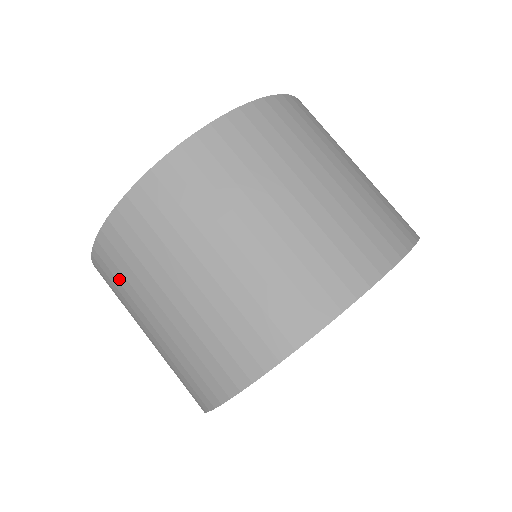
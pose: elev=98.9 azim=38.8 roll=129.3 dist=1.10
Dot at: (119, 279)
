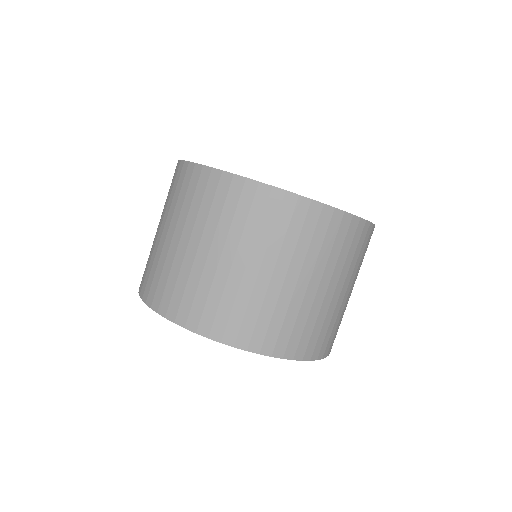
Dot at: (170, 190)
